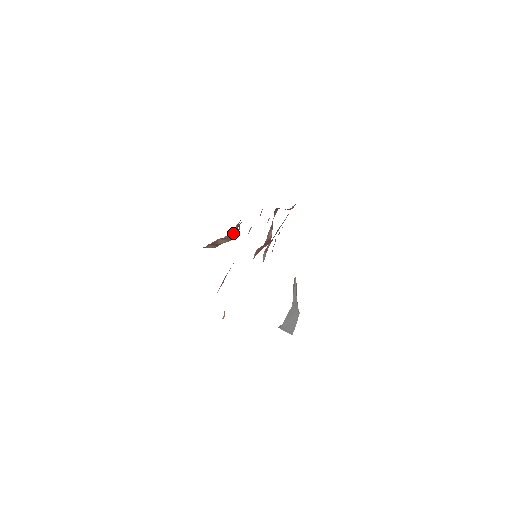
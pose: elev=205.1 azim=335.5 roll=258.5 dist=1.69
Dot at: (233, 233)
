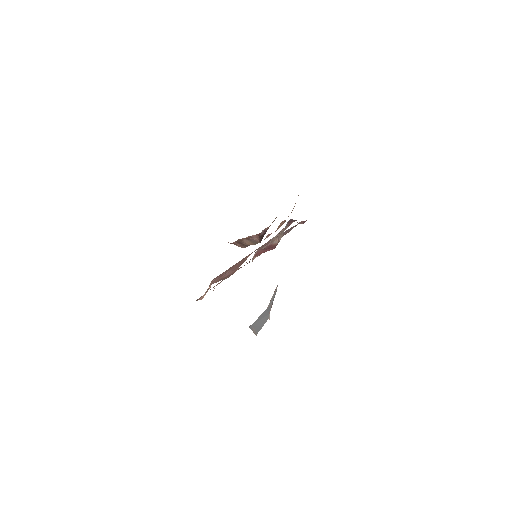
Dot at: (256, 236)
